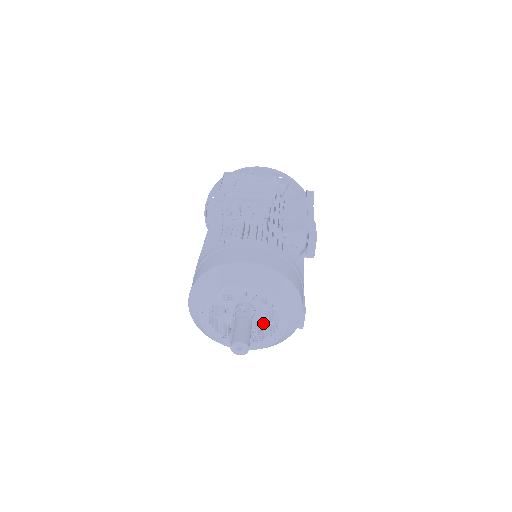
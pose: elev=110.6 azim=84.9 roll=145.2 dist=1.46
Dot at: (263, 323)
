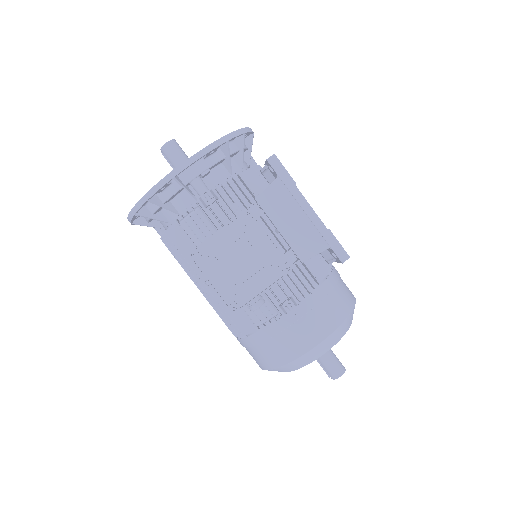
Dot at: occluded
